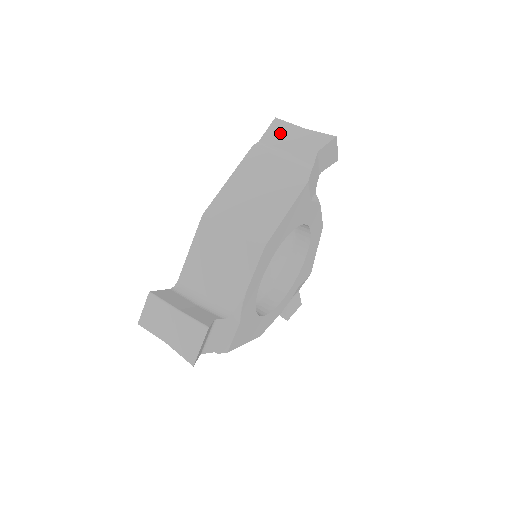
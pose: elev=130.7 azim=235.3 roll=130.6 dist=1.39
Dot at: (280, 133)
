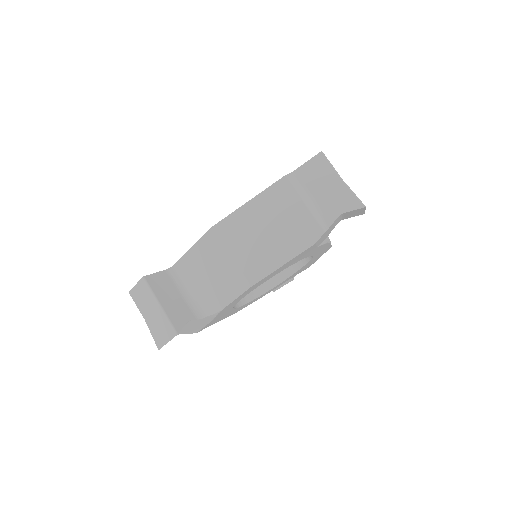
Dot at: (317, 172)
